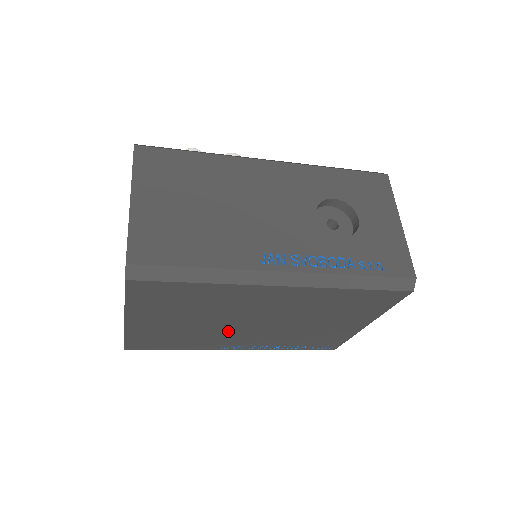
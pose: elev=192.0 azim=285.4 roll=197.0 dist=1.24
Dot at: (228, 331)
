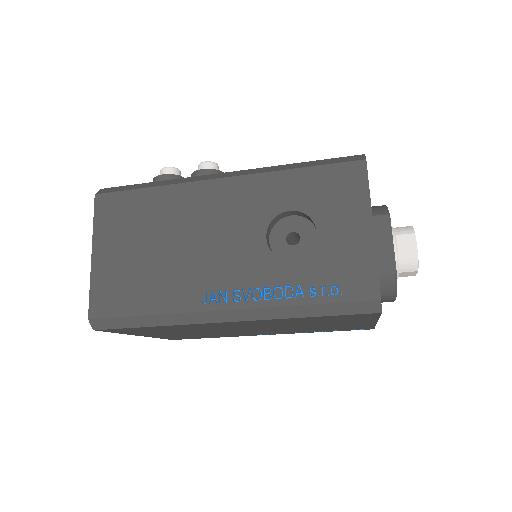
Dot at: (237, 332)
